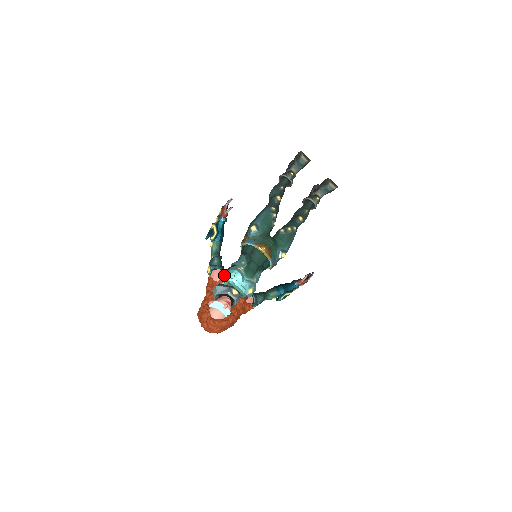
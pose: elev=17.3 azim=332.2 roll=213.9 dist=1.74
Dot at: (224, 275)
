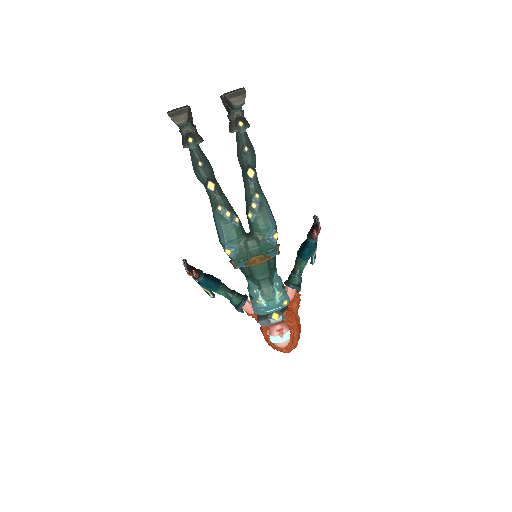
Dot at: occluded
